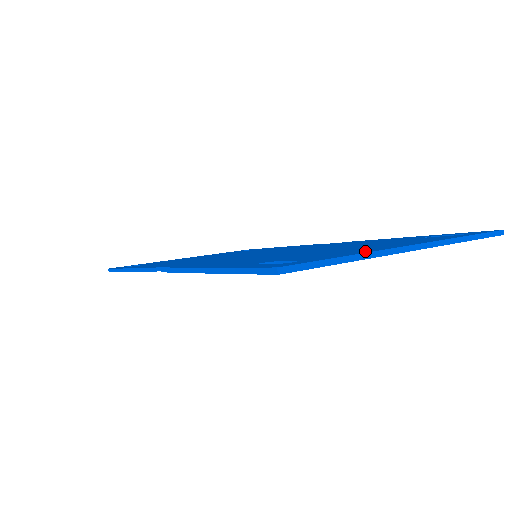
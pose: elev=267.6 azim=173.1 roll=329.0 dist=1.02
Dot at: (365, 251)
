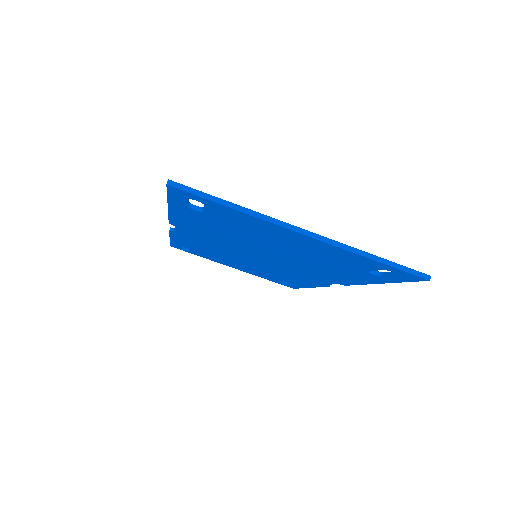
Dot at: occluded
